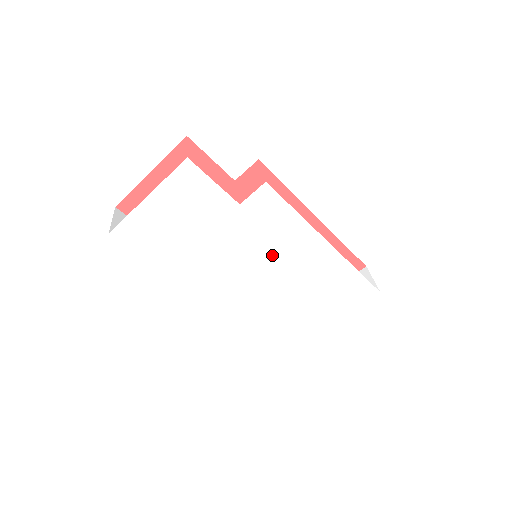
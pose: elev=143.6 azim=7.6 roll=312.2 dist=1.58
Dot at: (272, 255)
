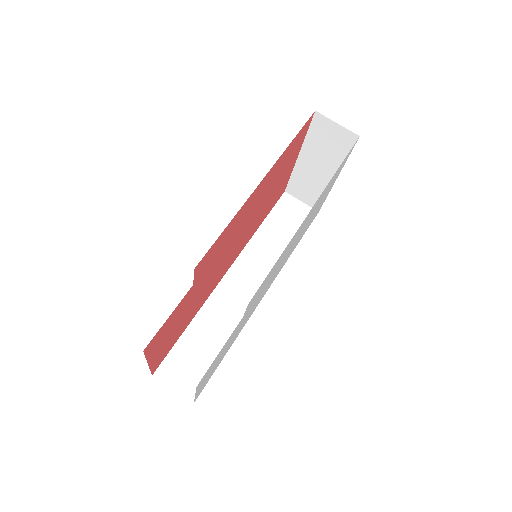
Dot at: (279, 263)
